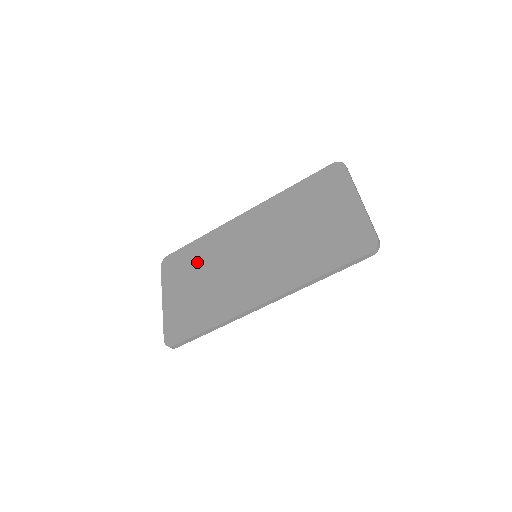
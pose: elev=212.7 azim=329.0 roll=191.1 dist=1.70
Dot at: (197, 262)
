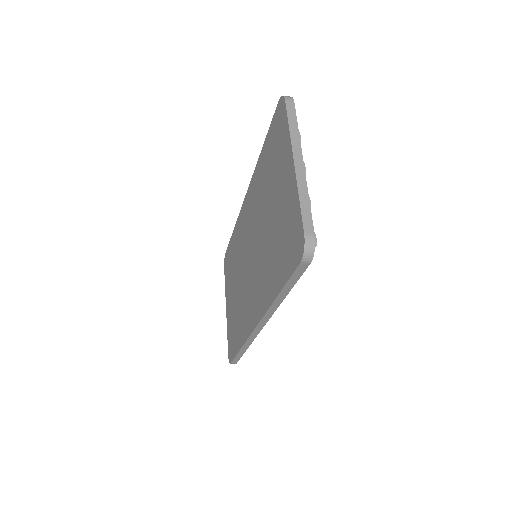
Dot at: (233, 263)
